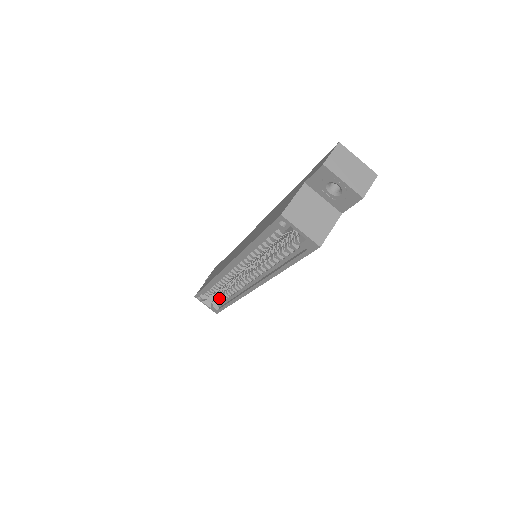
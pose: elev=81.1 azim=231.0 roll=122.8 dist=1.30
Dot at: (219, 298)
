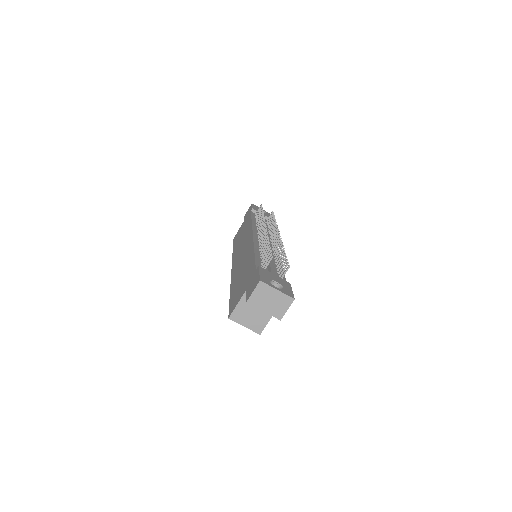
Dot at: occluded
